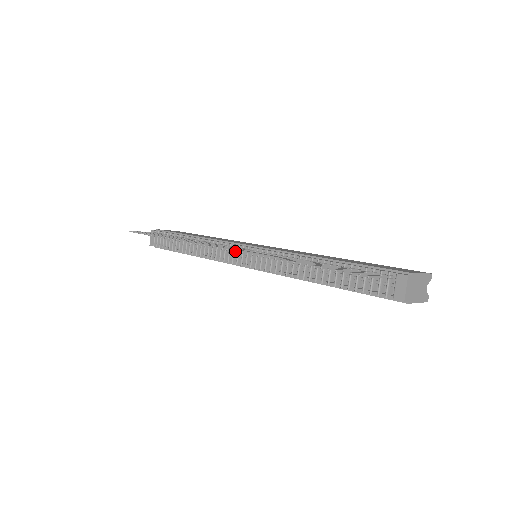
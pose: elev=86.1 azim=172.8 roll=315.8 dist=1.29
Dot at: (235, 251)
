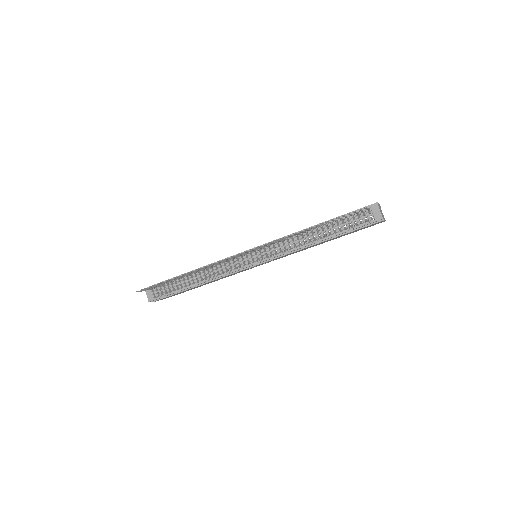
Dot at: (256, 248)
